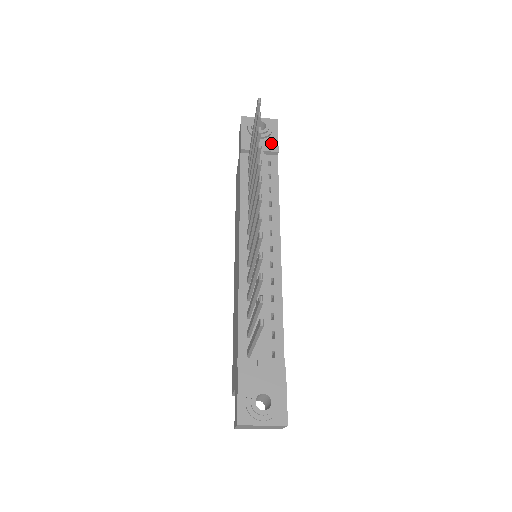
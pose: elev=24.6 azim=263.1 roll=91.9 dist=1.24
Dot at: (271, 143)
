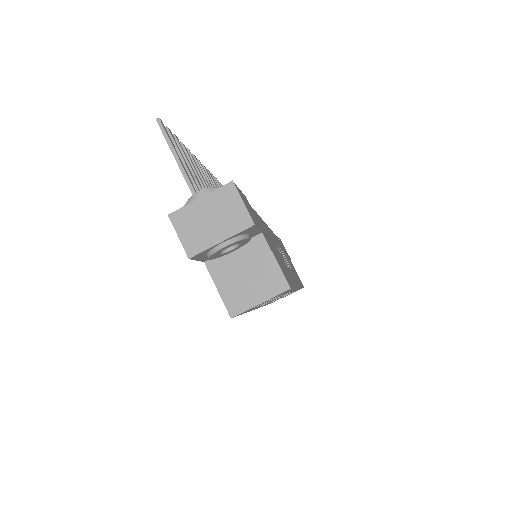
Dot at: occluded
